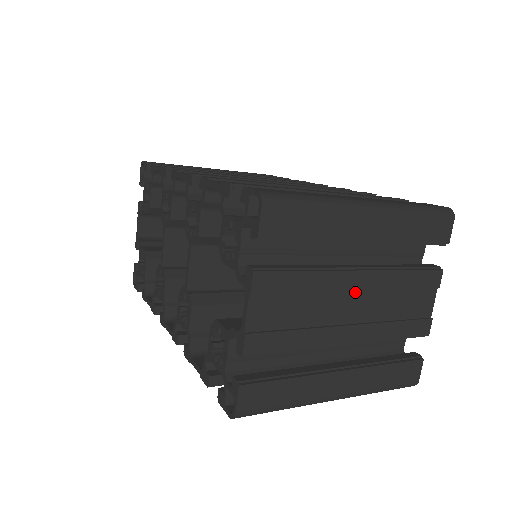
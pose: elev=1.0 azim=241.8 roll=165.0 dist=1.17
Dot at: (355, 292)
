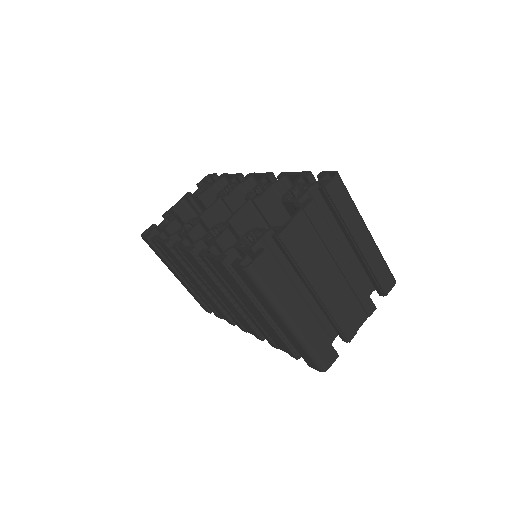
Dot at: (337, 268)
